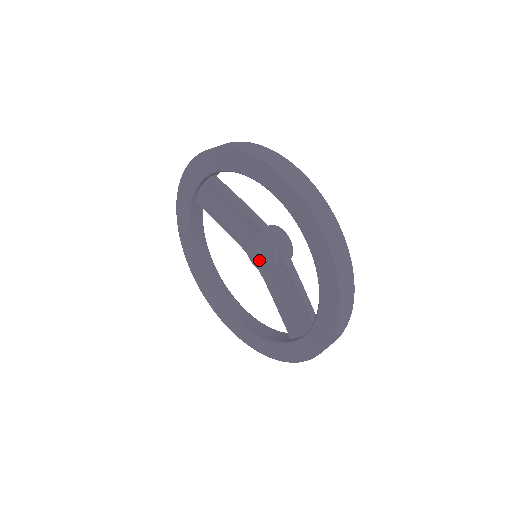
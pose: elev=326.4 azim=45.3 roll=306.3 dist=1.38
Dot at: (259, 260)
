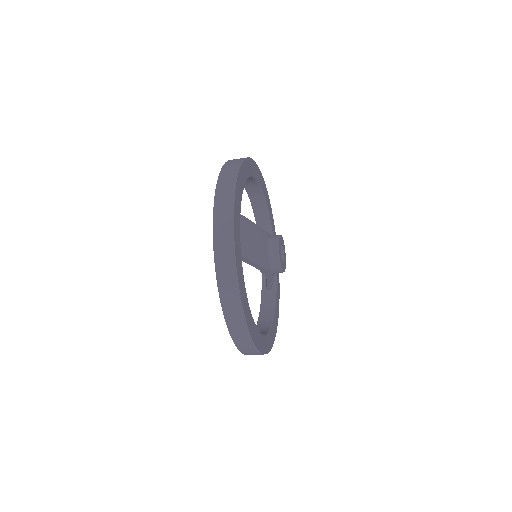
Dot at: occluded
